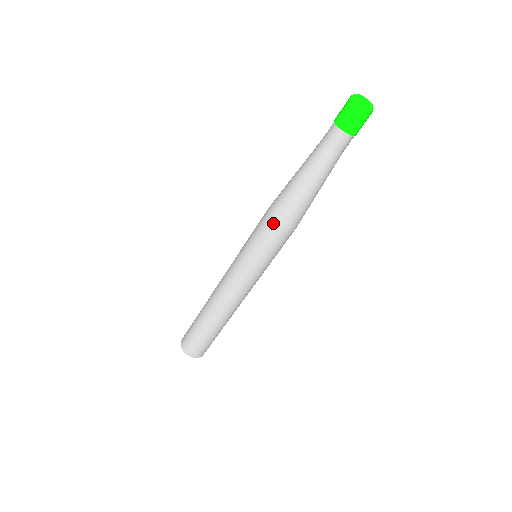
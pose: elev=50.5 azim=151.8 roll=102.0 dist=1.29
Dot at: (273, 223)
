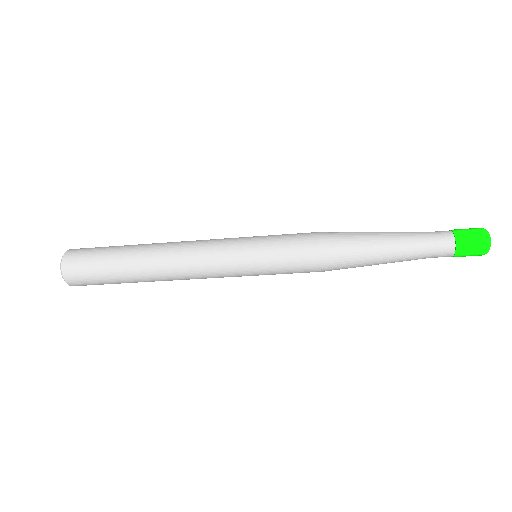
Dot at: (319, 253)
